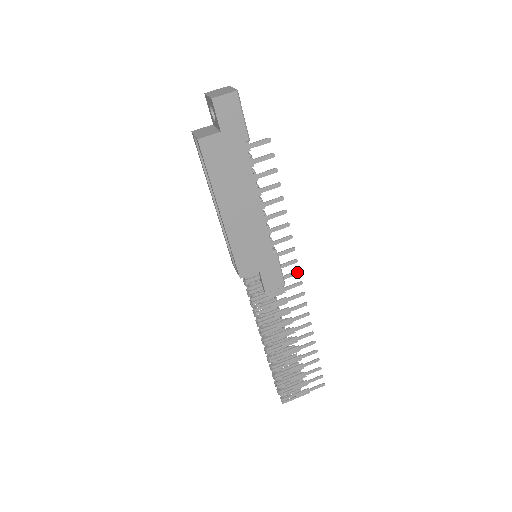
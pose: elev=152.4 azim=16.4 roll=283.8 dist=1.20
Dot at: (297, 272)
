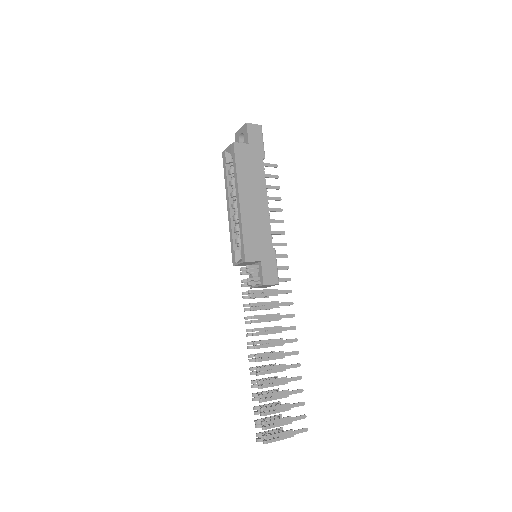
Dot at: (288, 279)
